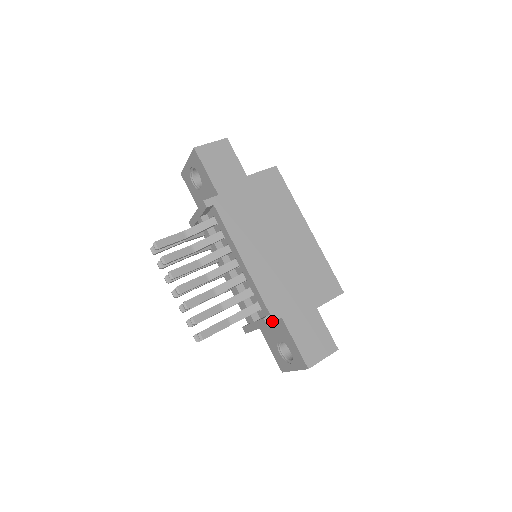
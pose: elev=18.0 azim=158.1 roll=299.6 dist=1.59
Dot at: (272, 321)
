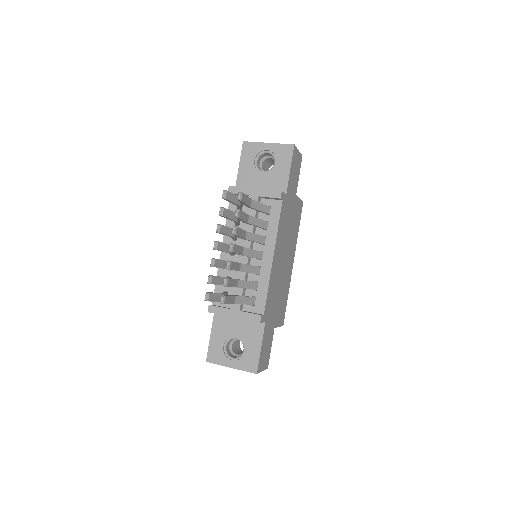
Dot at: (262, 321)
